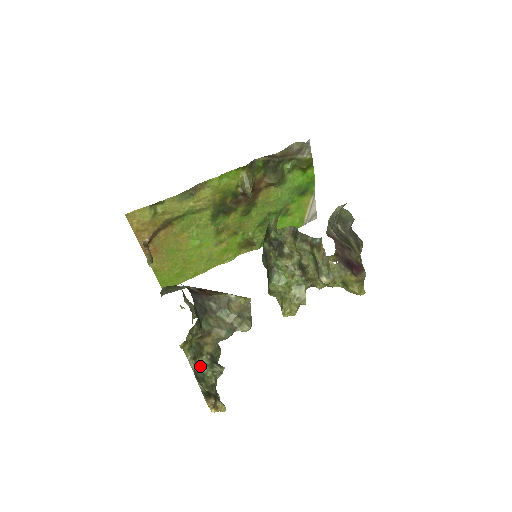
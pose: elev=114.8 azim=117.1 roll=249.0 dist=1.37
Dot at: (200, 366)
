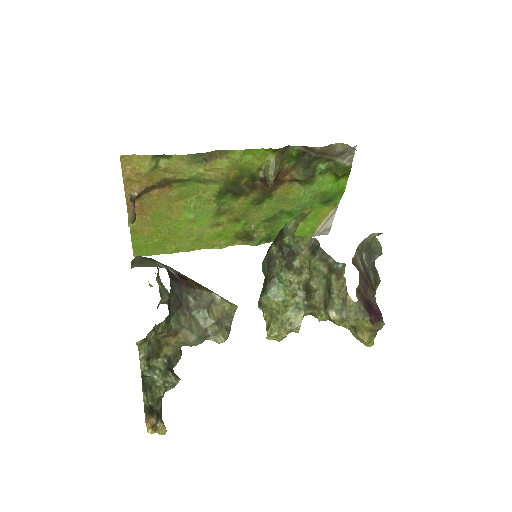
Dot at: (151, 369)
